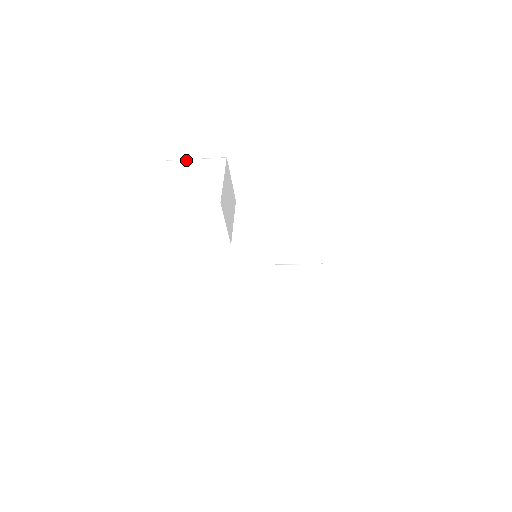
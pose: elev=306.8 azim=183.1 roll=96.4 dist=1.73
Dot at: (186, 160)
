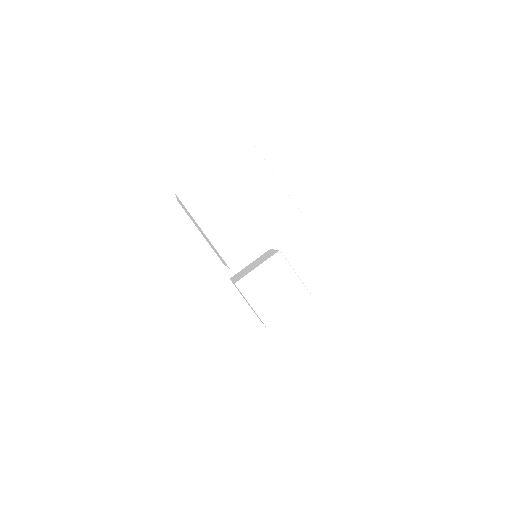
Dot at: (267, 166)
